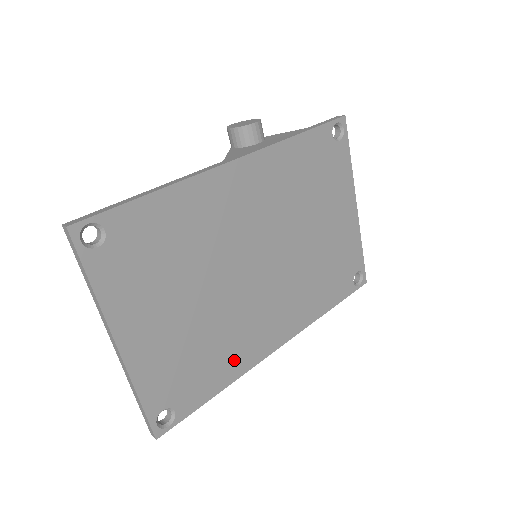
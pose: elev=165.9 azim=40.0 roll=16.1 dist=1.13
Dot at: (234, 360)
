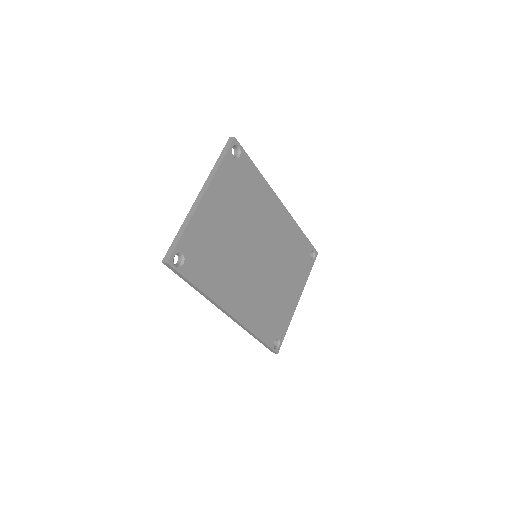
Dot at: (217, 285)
